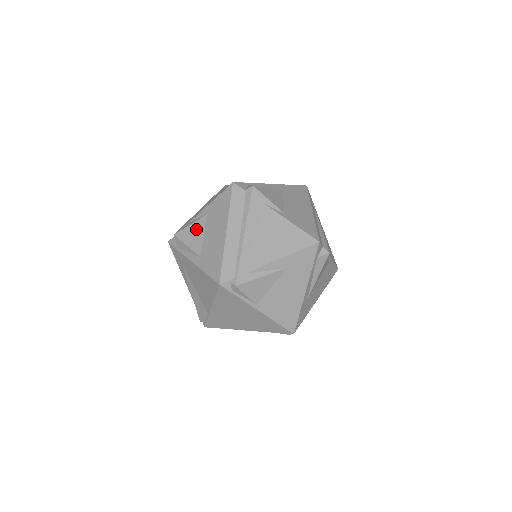
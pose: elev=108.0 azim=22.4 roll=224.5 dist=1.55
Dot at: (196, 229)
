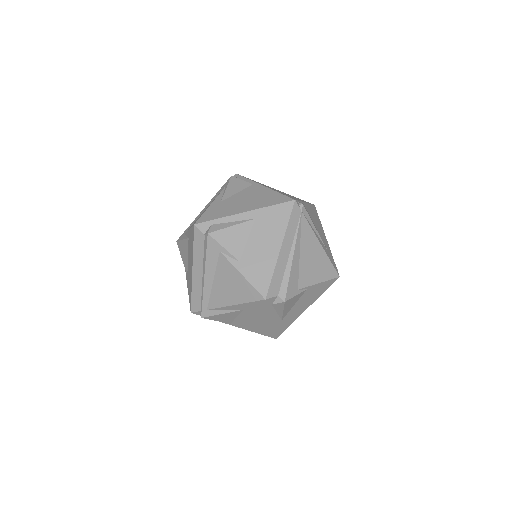
Dot at: (184, 248)
